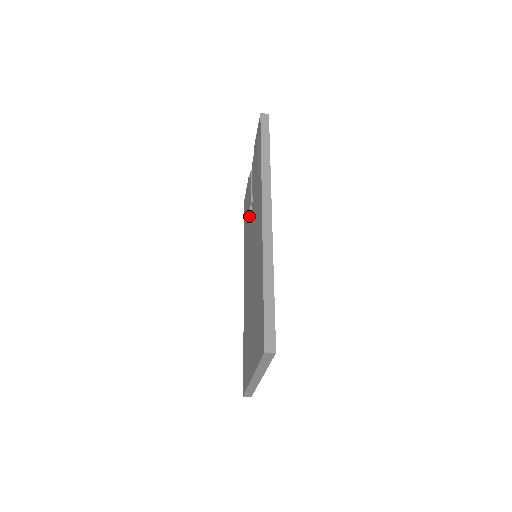
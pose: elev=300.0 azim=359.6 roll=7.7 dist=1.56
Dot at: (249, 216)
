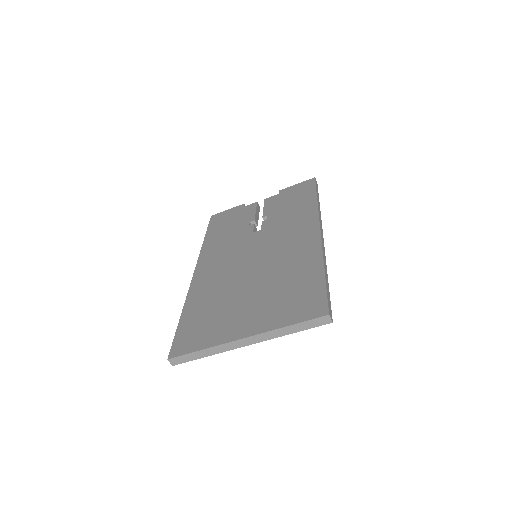
Dot at: (243, 227)
